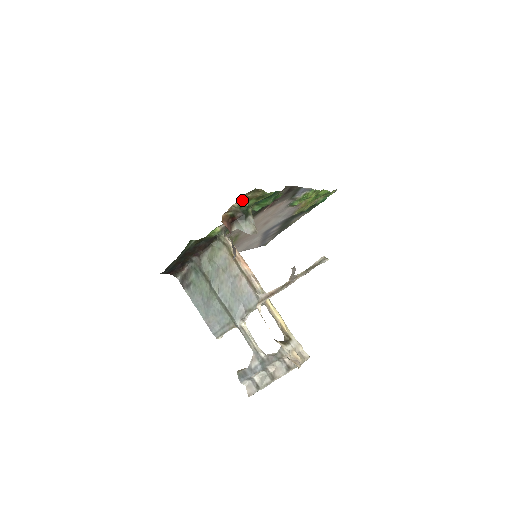
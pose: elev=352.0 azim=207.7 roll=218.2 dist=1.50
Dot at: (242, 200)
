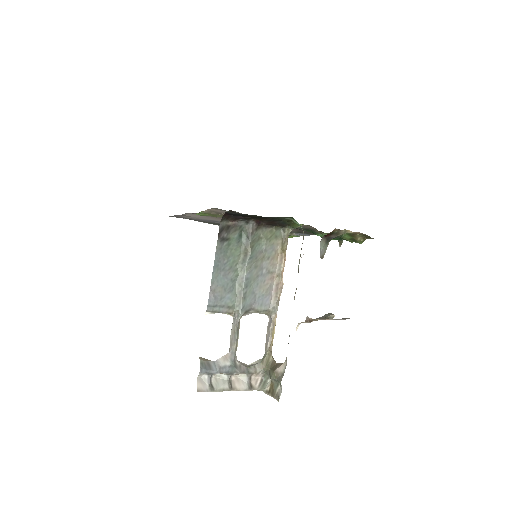
Dot at: (354, 233)
